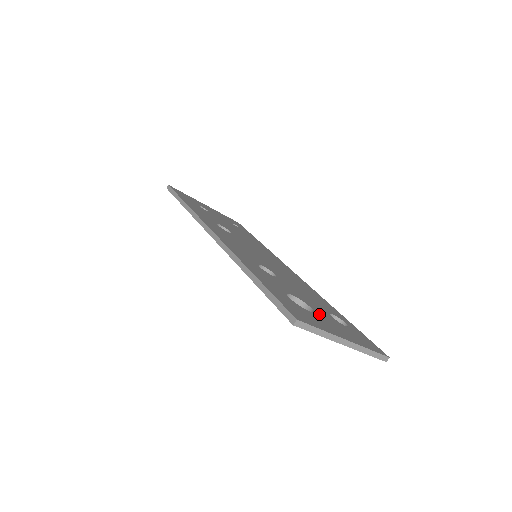
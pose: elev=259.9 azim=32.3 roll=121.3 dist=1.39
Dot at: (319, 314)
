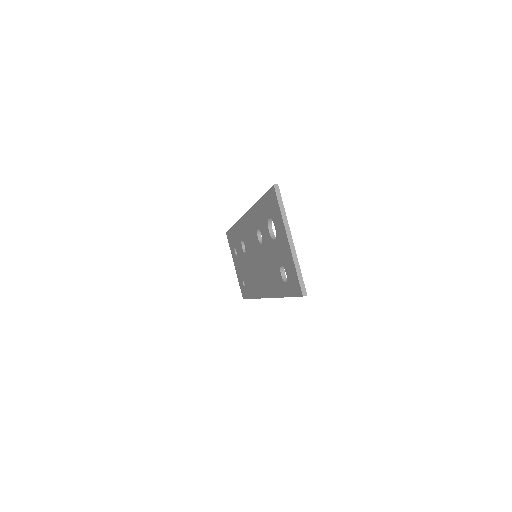
Dot at: occluded
